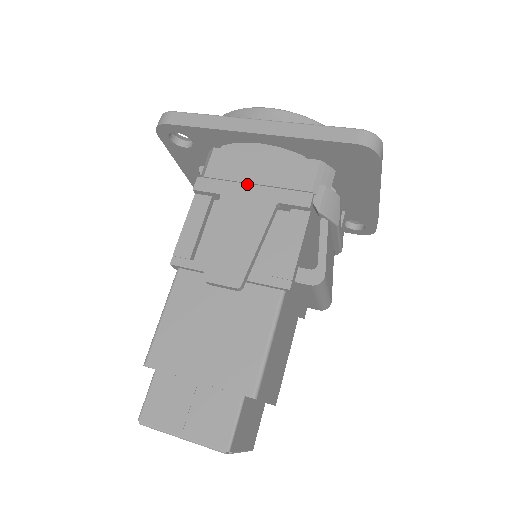
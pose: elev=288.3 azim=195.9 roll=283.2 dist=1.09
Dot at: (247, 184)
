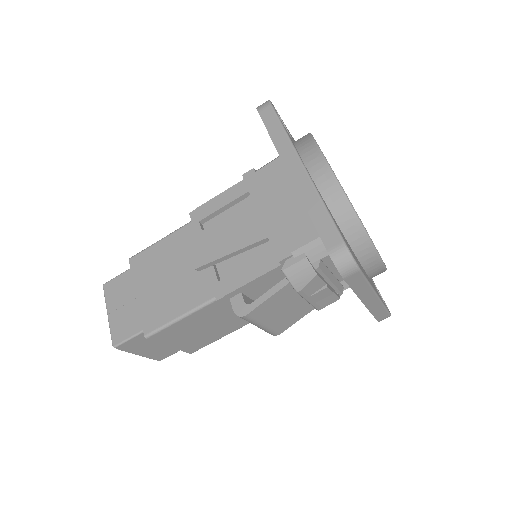
Dot at: (269, 204)
